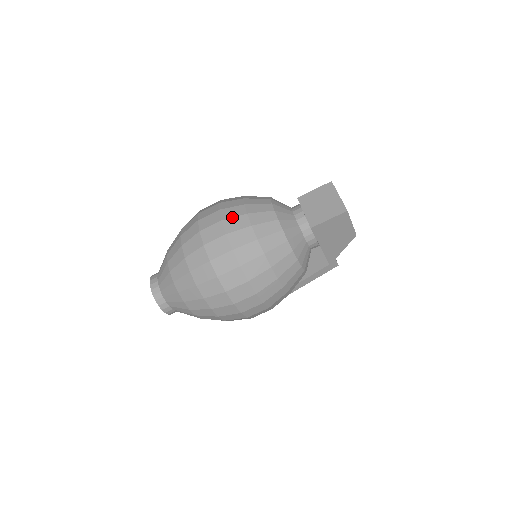
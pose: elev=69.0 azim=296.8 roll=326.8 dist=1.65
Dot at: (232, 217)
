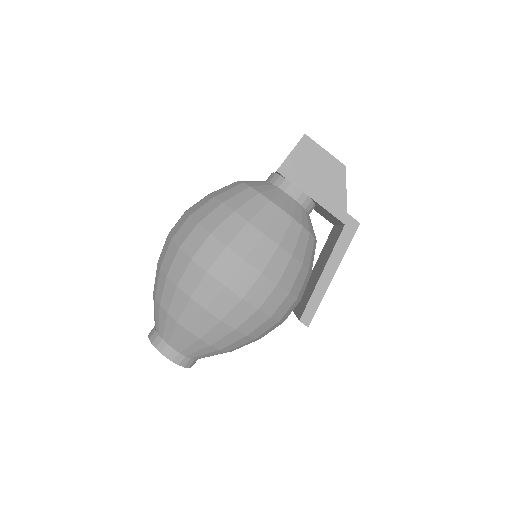
Dot at: occluded
